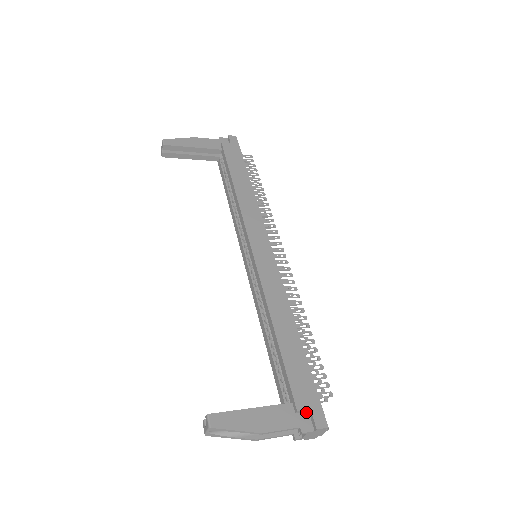
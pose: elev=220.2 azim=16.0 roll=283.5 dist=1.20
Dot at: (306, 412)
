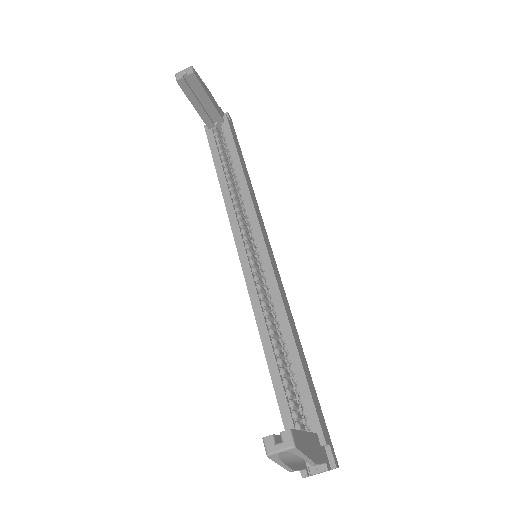
Dot at: (324, 447)
